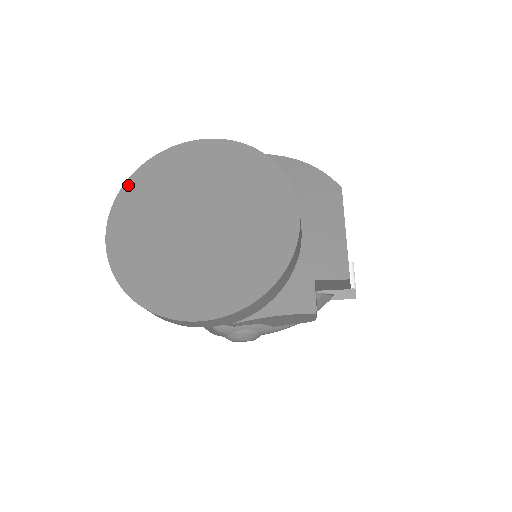
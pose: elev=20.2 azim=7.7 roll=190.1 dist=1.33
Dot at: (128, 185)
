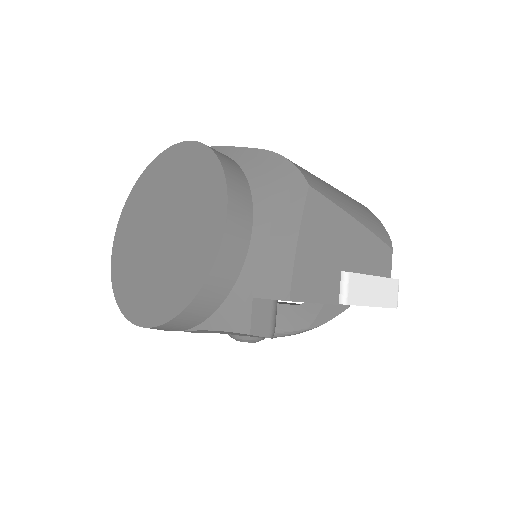
Dot at: (132, 192)
